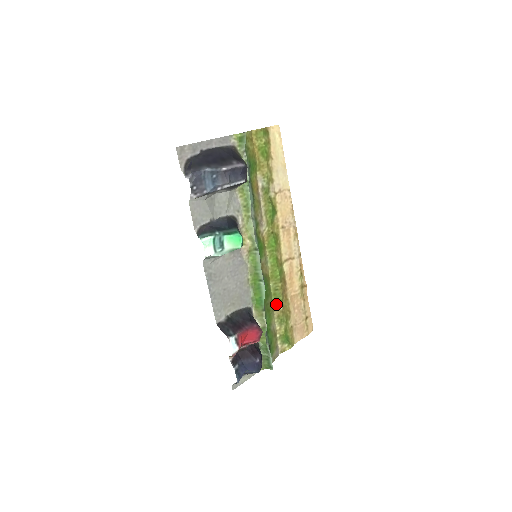
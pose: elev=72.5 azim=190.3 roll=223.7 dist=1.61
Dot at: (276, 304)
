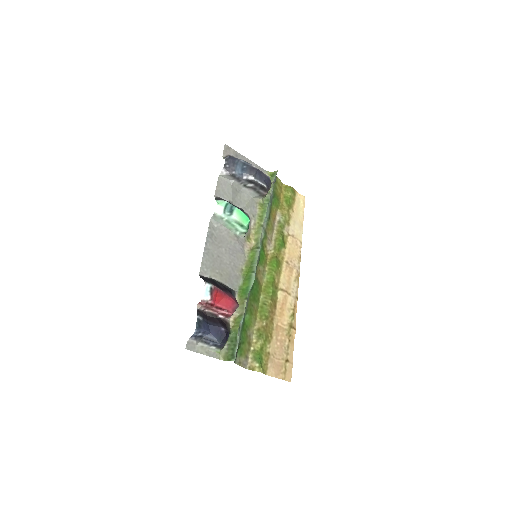
Dot at: (260, 317)
